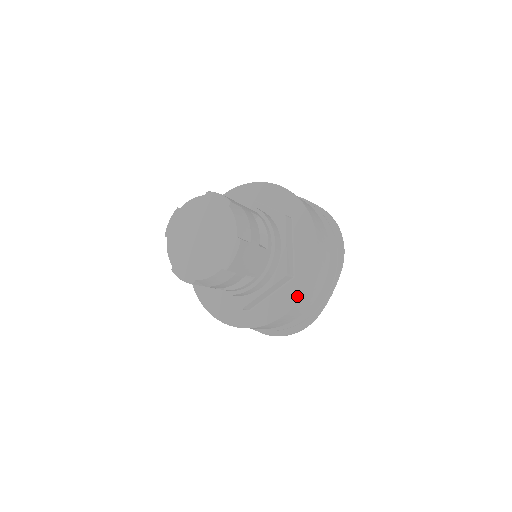
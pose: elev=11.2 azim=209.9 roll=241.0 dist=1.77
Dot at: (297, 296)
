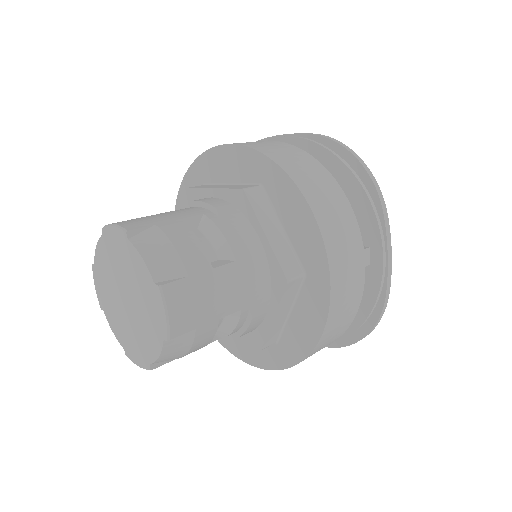
Dot at: (323, 303)
